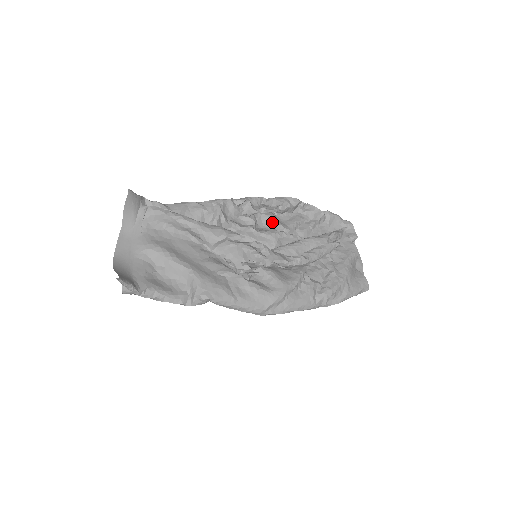
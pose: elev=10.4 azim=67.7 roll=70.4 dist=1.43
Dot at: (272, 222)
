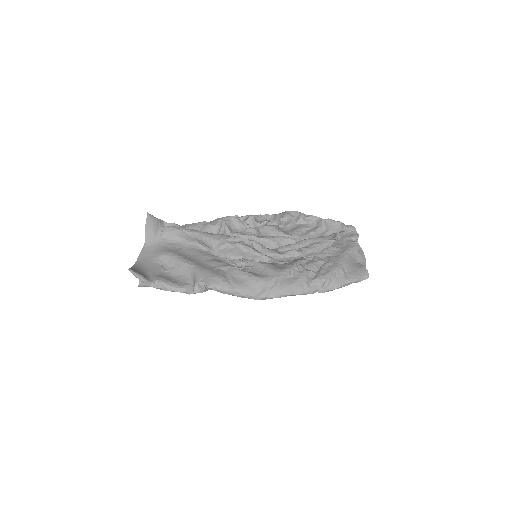
Dot at: (274, 231)
